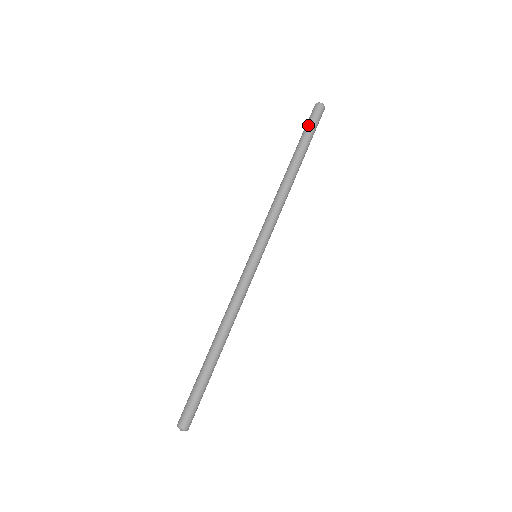
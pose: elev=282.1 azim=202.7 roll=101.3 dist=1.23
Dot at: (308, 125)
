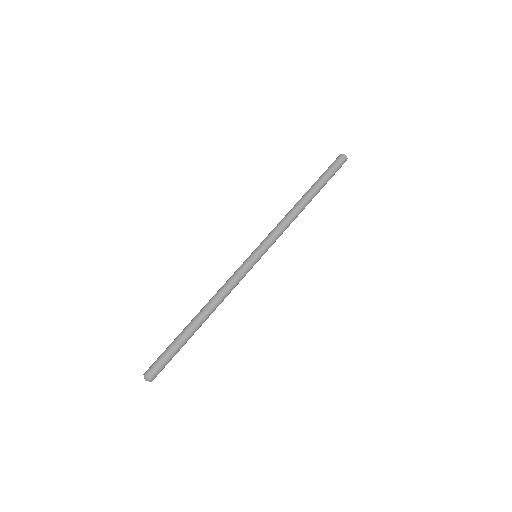
Dot at: (333, 170)
